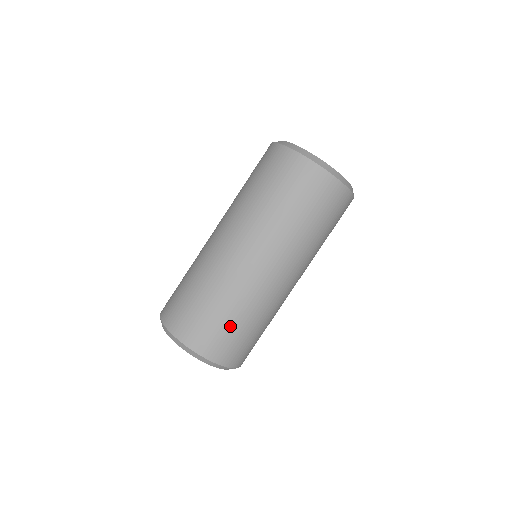
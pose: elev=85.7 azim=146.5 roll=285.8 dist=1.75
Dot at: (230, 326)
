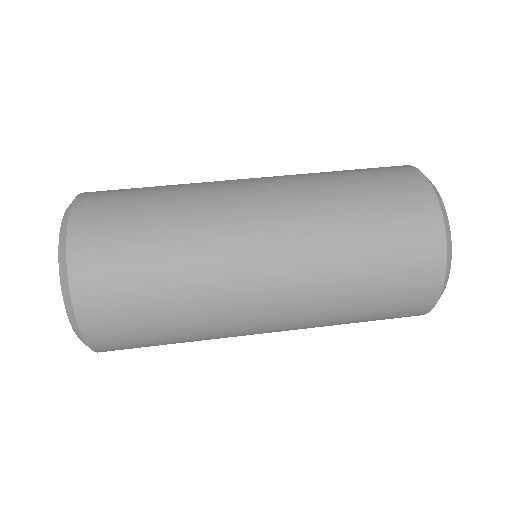
Dot at: (145, 289)
